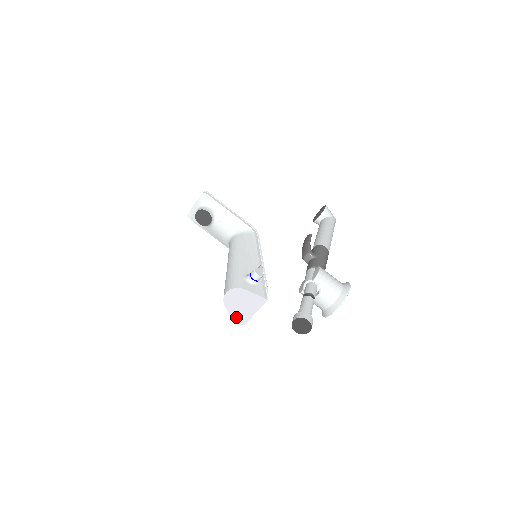
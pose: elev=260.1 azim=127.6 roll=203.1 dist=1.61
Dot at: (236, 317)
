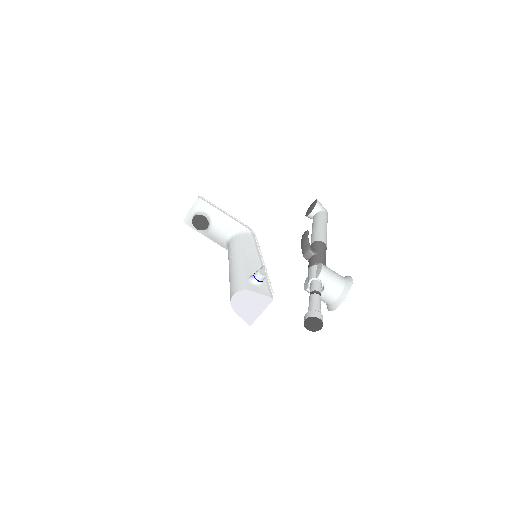
Dot at: (244, 317)
